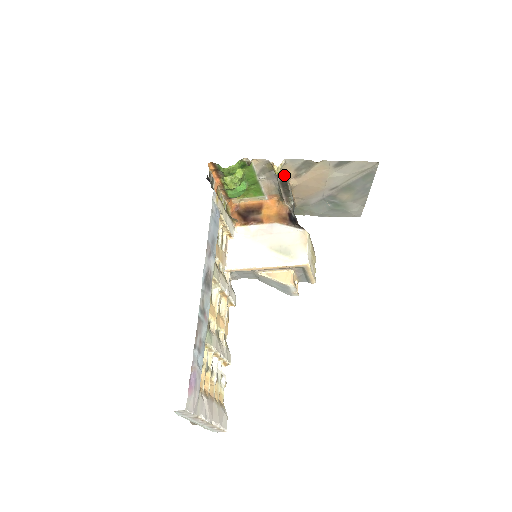
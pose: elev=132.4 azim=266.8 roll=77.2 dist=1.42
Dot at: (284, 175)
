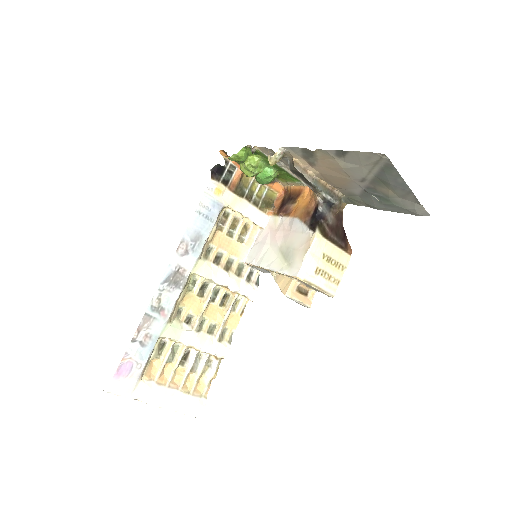
Dot at: (293, 164)
